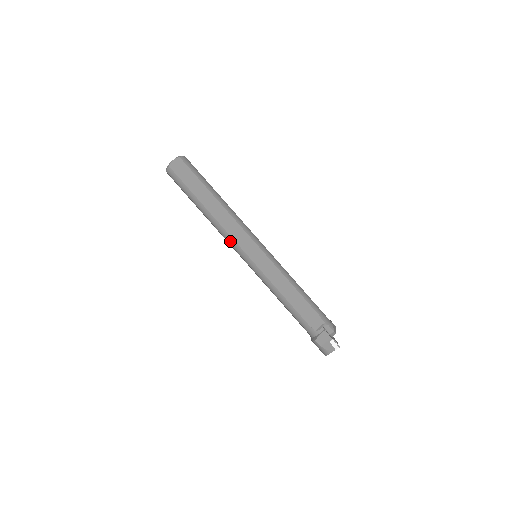
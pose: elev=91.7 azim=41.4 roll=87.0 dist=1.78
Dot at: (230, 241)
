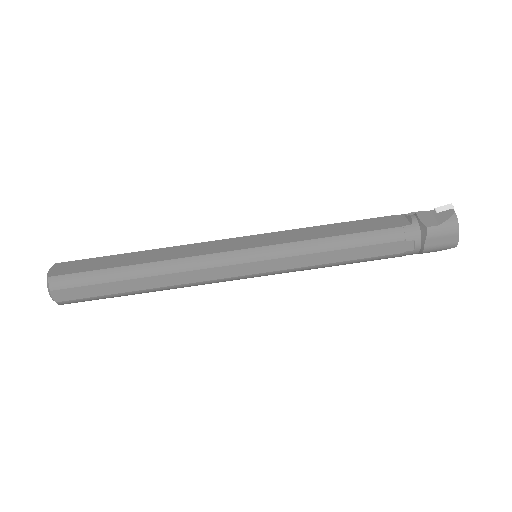
Dot at: (209, 262)
